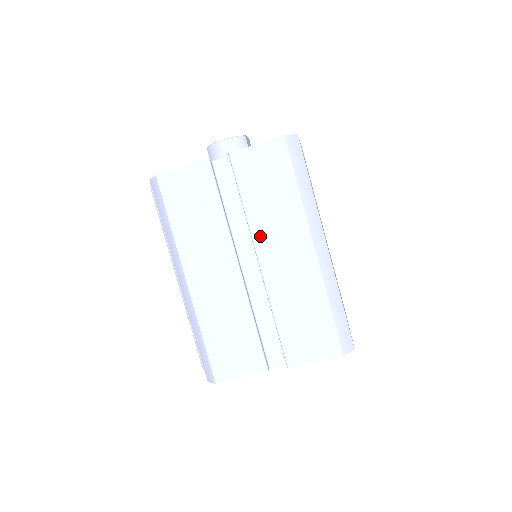
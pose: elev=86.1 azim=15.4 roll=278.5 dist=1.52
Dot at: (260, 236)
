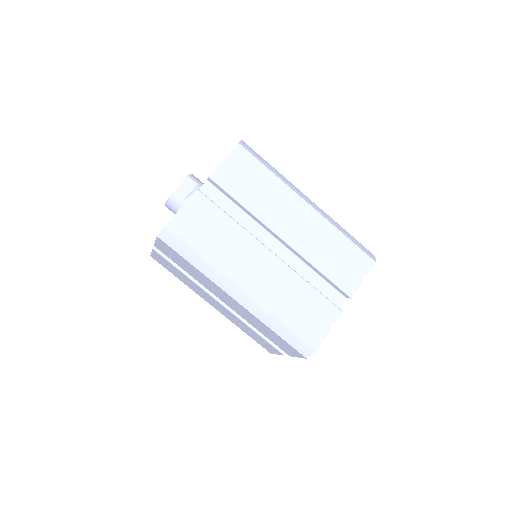
Dot at: (209, 289)
